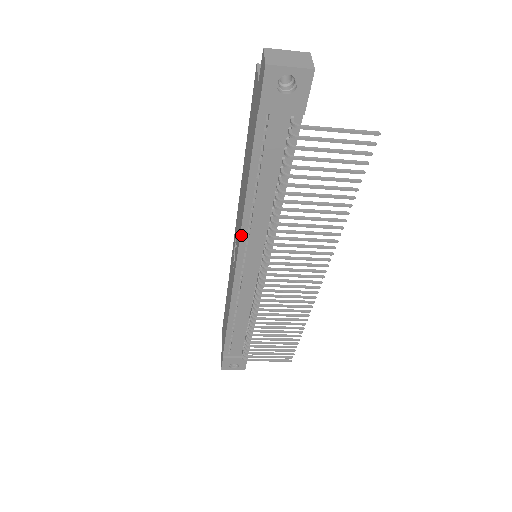
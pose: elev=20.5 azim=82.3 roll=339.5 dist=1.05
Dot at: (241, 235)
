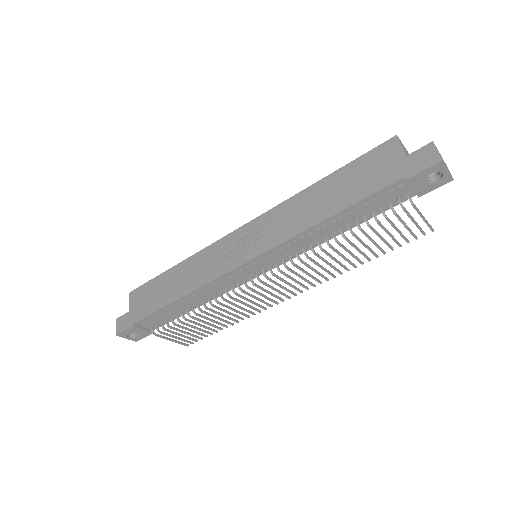
Dot at: (284, 242)
